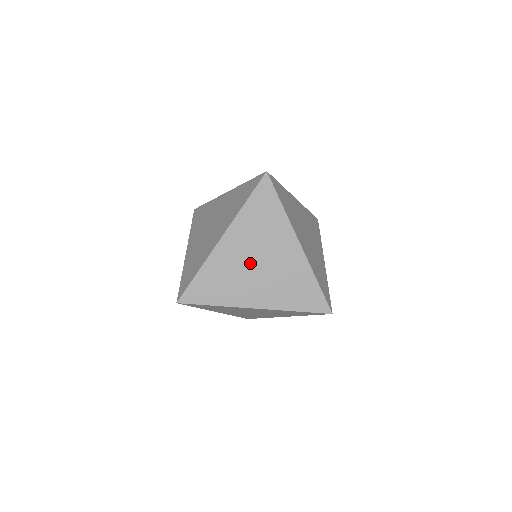
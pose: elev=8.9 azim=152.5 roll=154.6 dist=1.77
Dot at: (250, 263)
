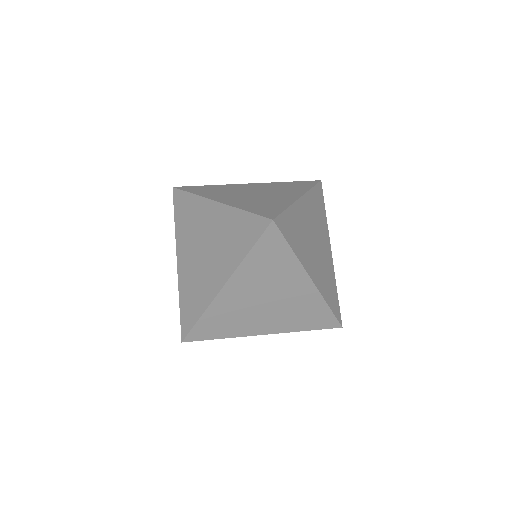
Dot at: (257, 303)
